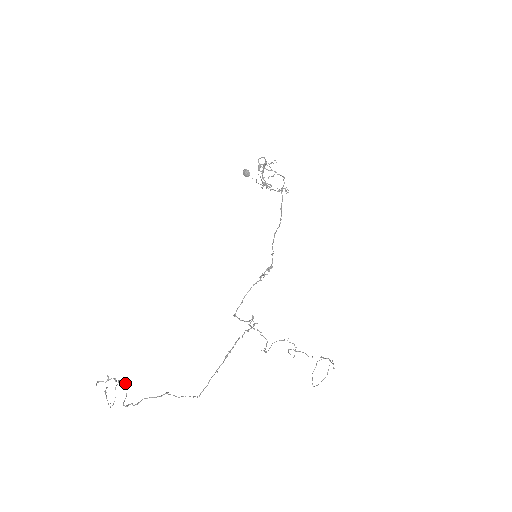
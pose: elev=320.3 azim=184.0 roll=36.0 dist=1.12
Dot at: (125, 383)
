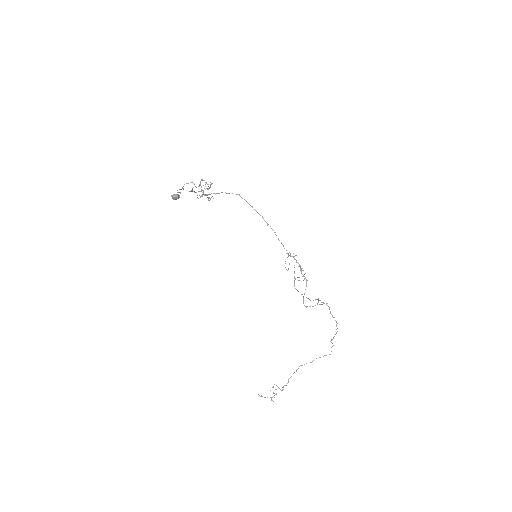
Dot at: (274, 384)
